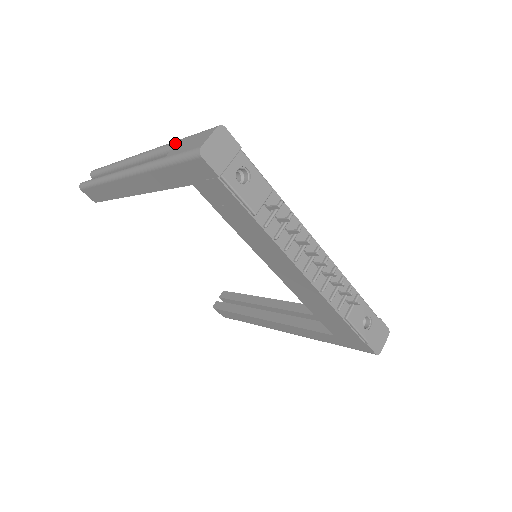
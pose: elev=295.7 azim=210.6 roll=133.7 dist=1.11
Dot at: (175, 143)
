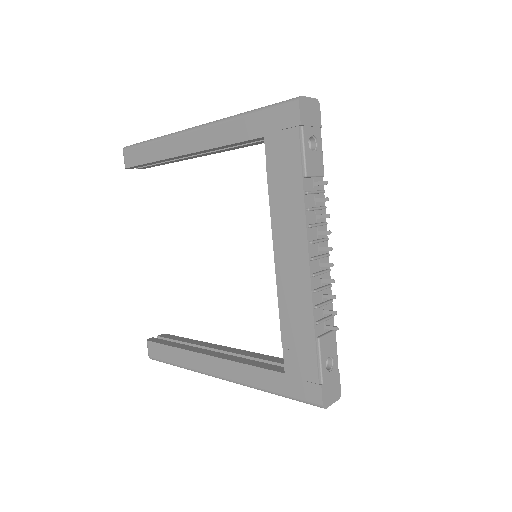
Dot at: occluded
